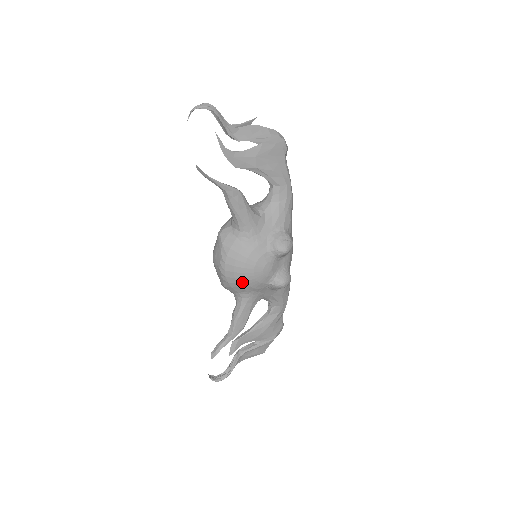
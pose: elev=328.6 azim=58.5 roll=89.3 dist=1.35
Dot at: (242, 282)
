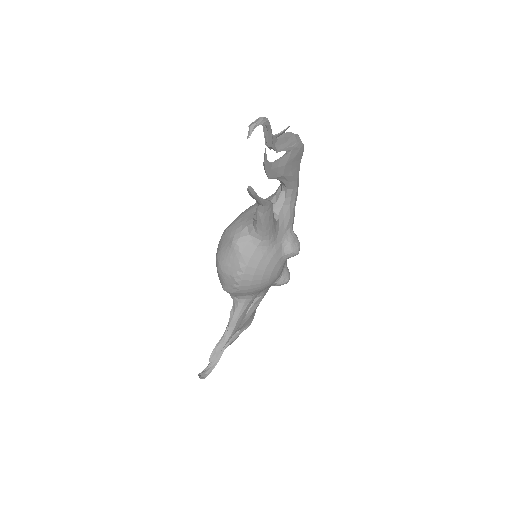
Dot at: (256, 288)
